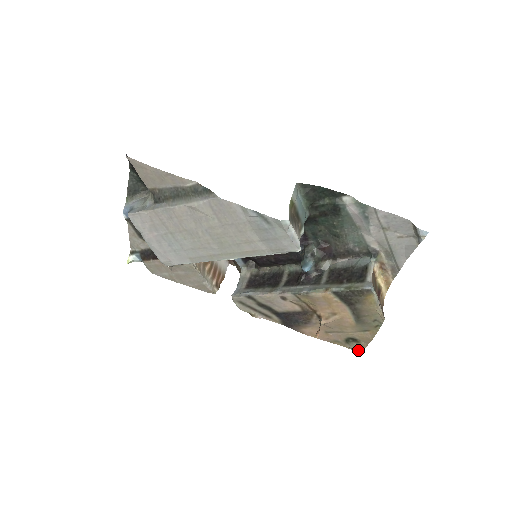
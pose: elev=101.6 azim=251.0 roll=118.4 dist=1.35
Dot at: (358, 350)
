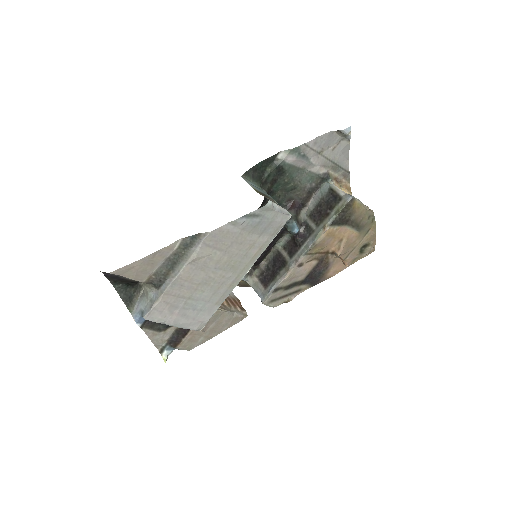
Dot at: (372, 251)
